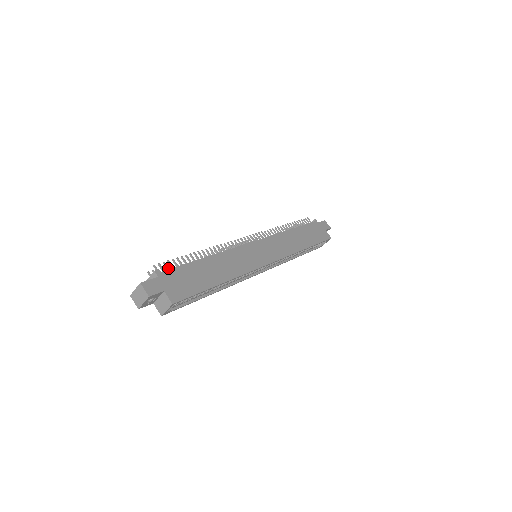
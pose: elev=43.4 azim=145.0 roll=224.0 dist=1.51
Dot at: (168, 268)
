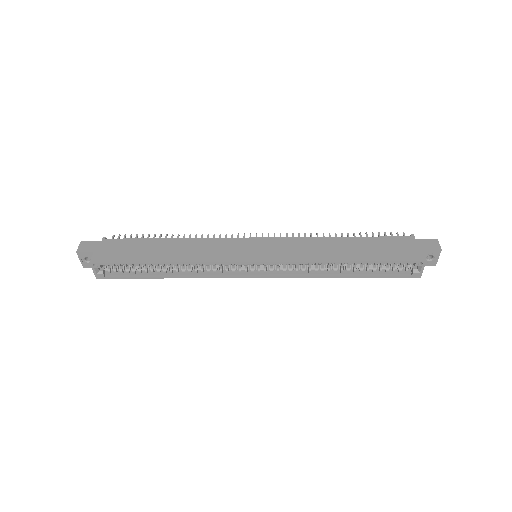
Dot at: occluded
